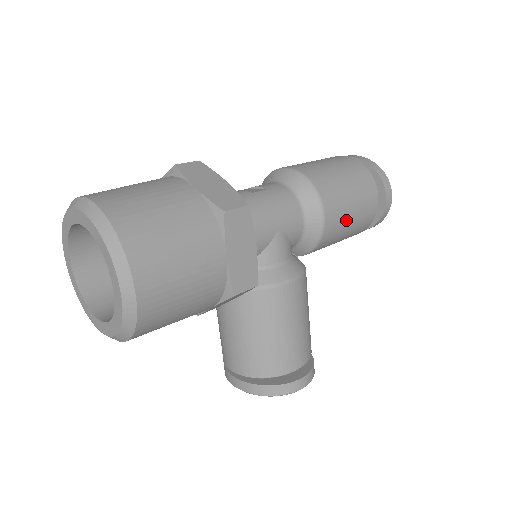
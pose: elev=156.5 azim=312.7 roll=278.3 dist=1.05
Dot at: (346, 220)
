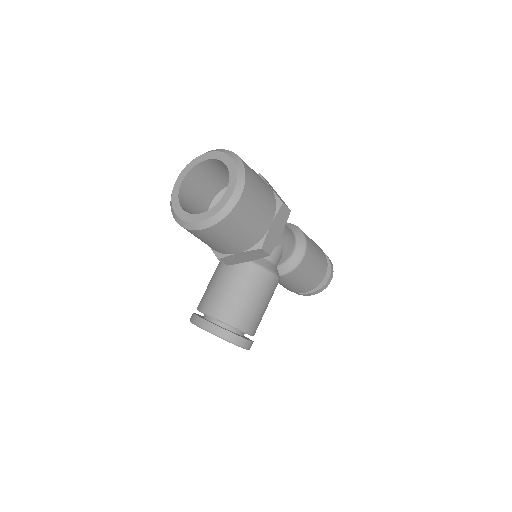
Dot at: (309, 271)
